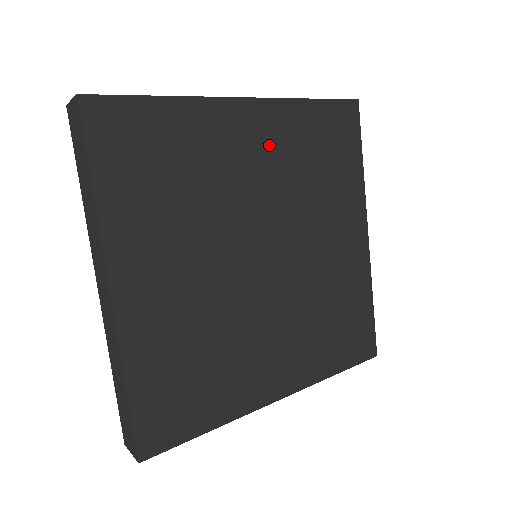
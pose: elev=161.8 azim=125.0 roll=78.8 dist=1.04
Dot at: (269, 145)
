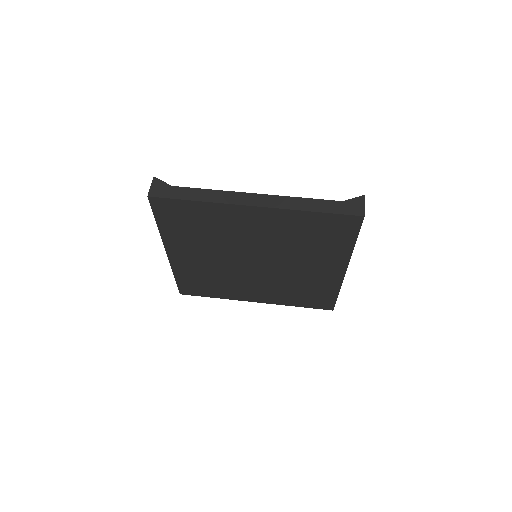
Dot at: (269, 226)
